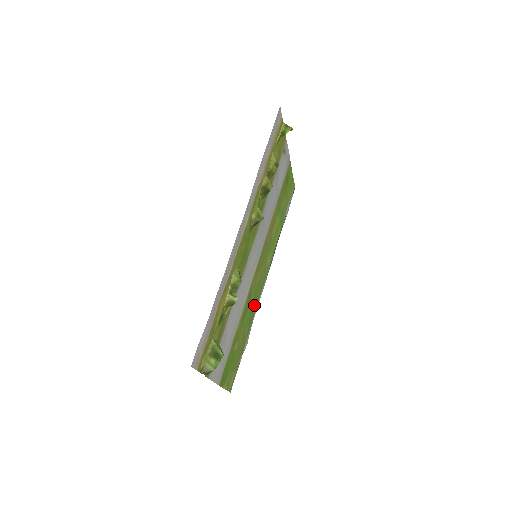
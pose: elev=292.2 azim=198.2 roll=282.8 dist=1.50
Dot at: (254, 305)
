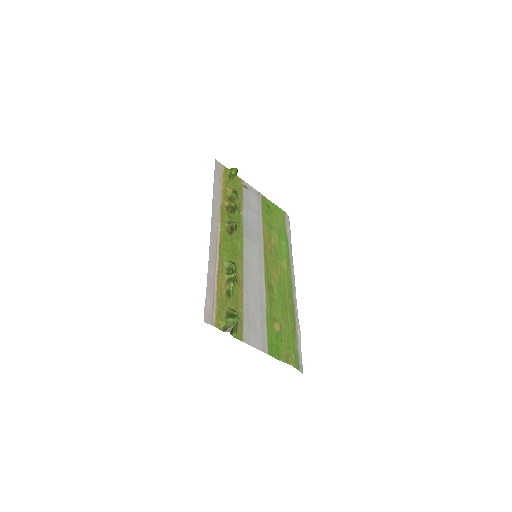
Dot at: (286, 298)
